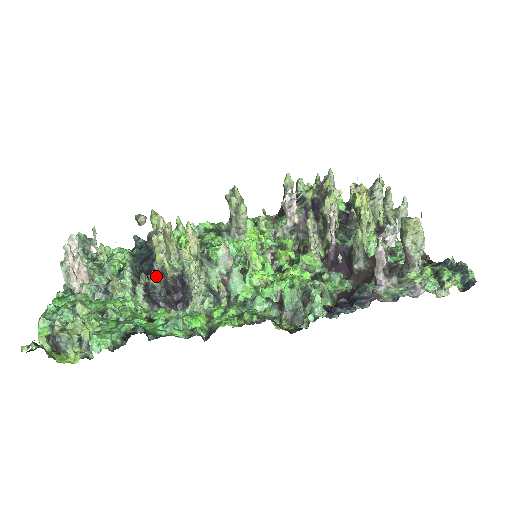
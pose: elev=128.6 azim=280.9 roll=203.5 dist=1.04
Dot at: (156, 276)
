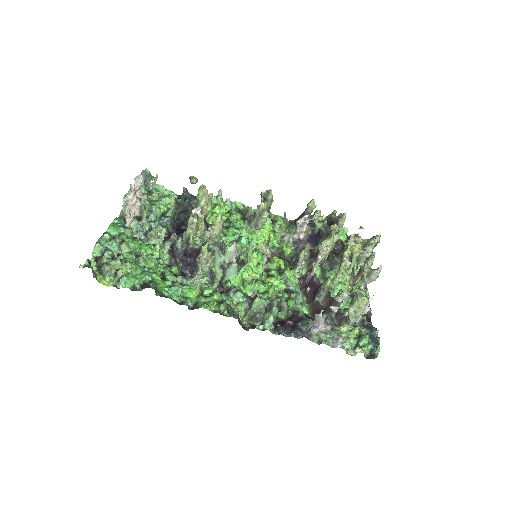
Dot at: (182, 242)
